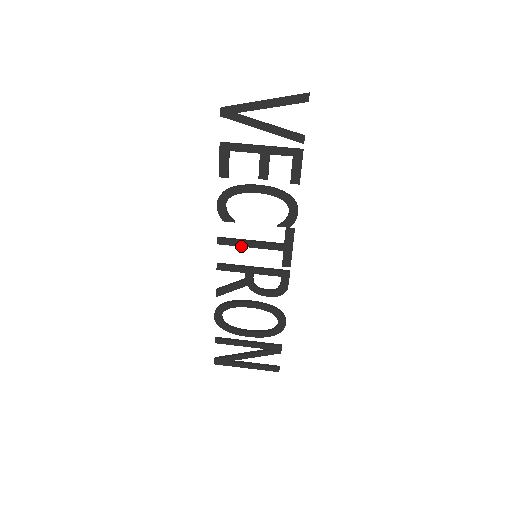
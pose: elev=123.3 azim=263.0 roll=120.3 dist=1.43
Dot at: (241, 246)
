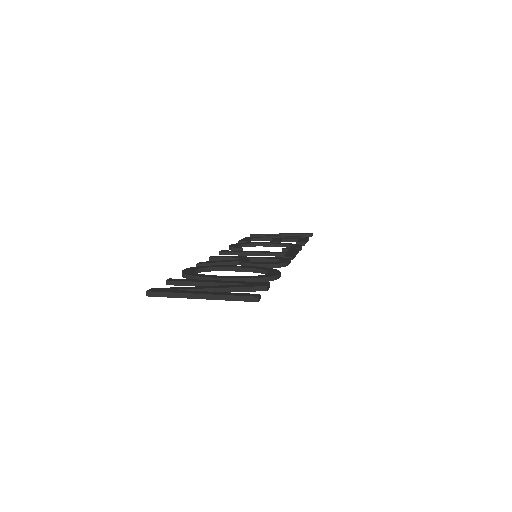
Dot at: (243, 252)
